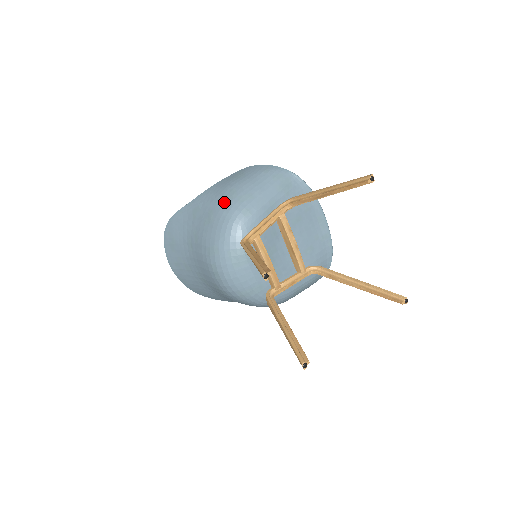
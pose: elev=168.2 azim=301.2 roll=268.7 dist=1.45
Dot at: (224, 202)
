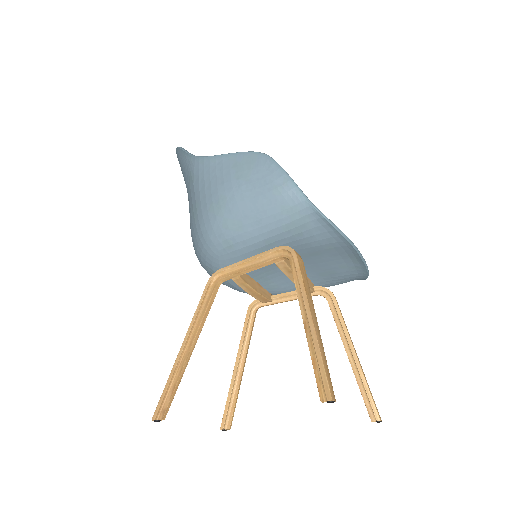
Dot at: (208, 211)
